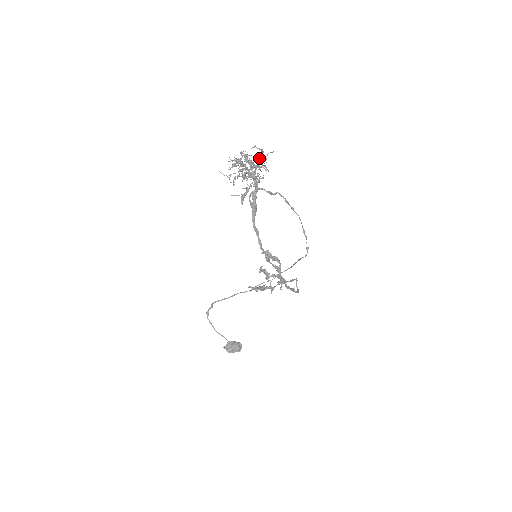
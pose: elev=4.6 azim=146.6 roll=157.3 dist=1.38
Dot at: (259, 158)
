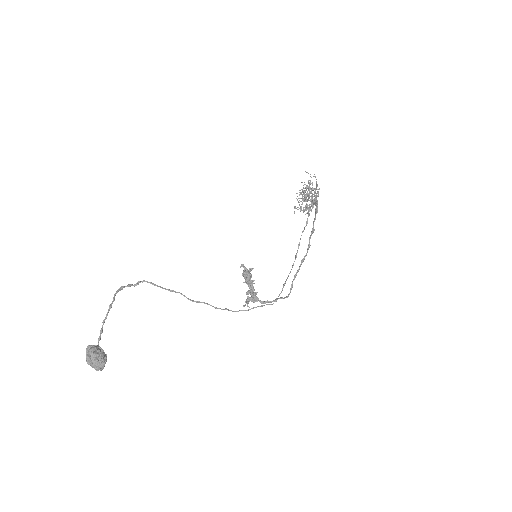
Dot at: occluded
